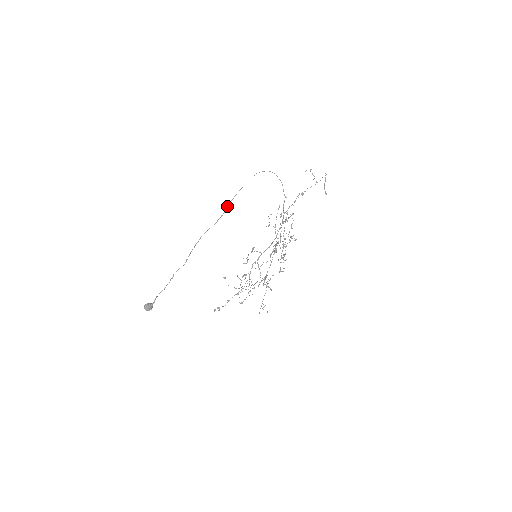
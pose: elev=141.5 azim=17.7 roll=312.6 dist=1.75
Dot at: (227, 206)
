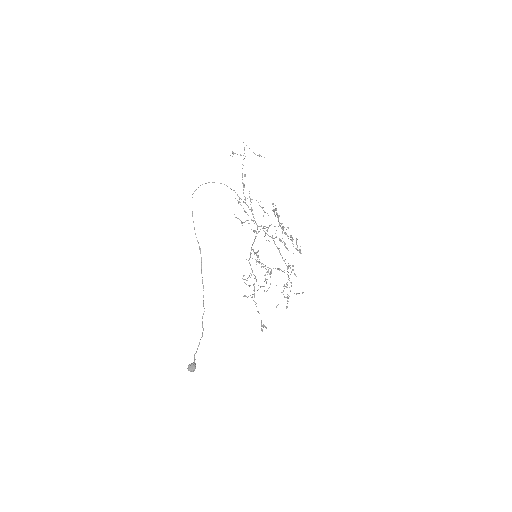
Dot at: occluded
